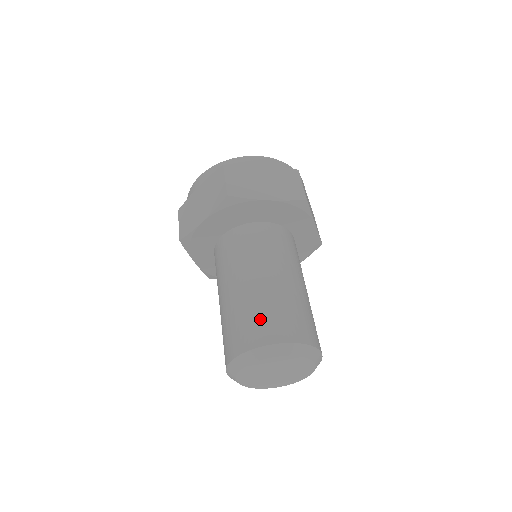
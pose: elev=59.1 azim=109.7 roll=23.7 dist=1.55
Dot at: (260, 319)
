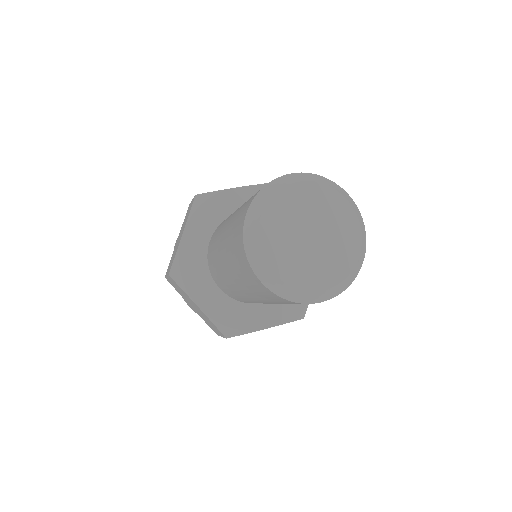
Dot at: occluded
